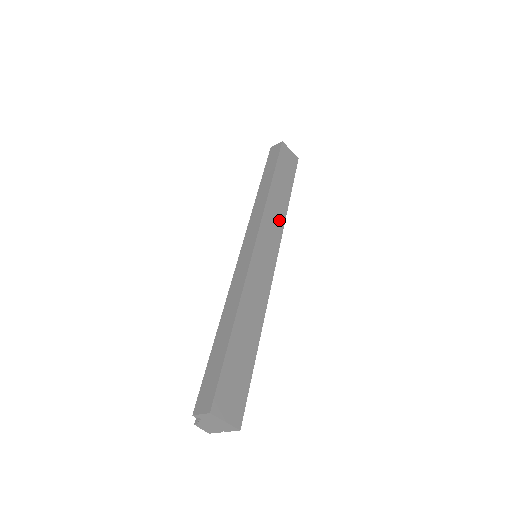
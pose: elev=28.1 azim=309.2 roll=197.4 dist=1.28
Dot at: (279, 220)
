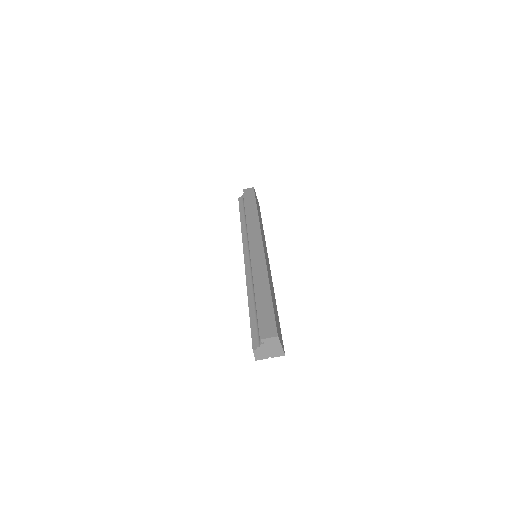
Dot at: occluded
